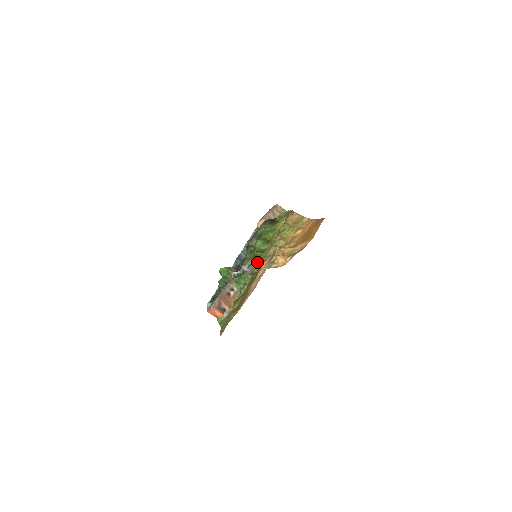
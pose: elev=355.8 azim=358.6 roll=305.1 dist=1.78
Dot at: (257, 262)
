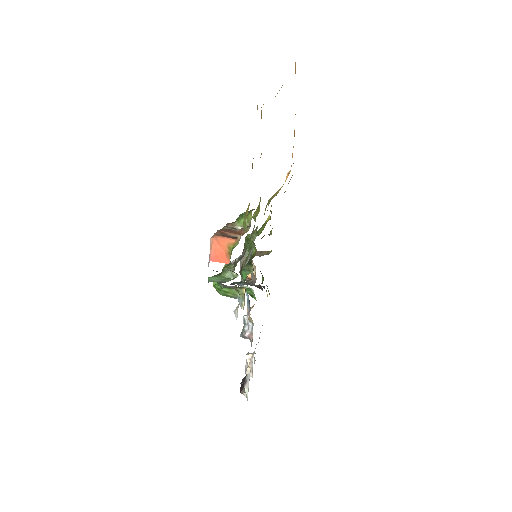
Dot at: occluded
